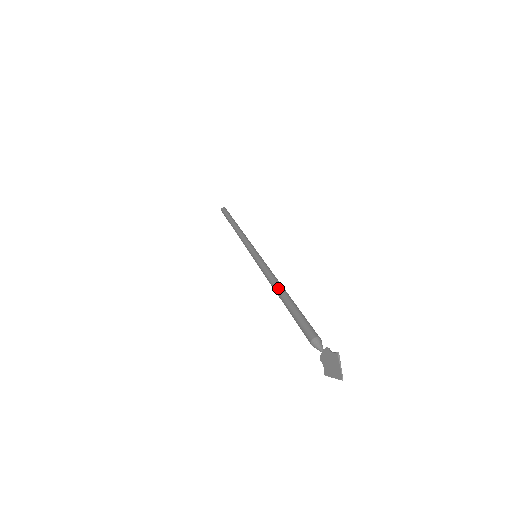
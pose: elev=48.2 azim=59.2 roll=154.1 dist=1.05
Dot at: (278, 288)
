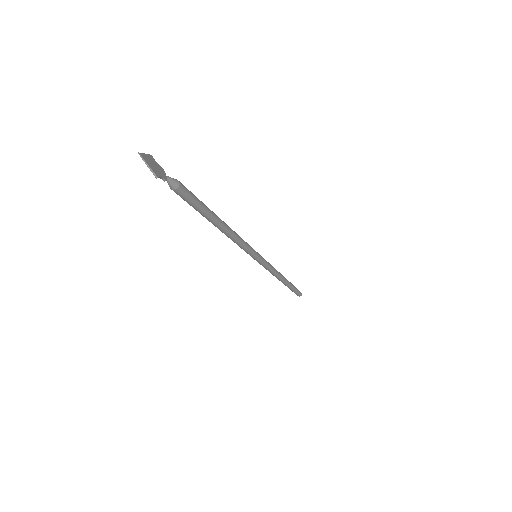
Dot at: occluded
